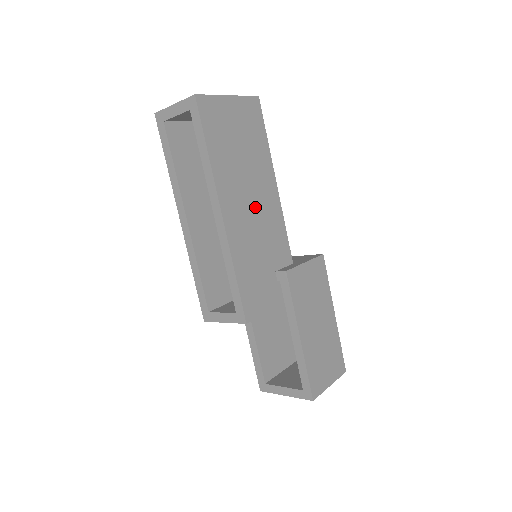
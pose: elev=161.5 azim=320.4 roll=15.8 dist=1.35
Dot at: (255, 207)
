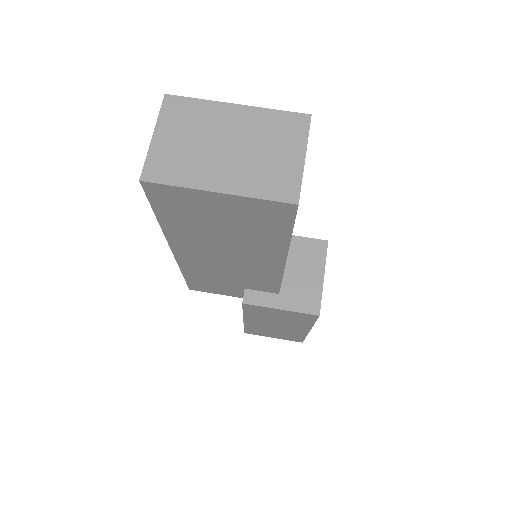
Dot at: (232, 261)
